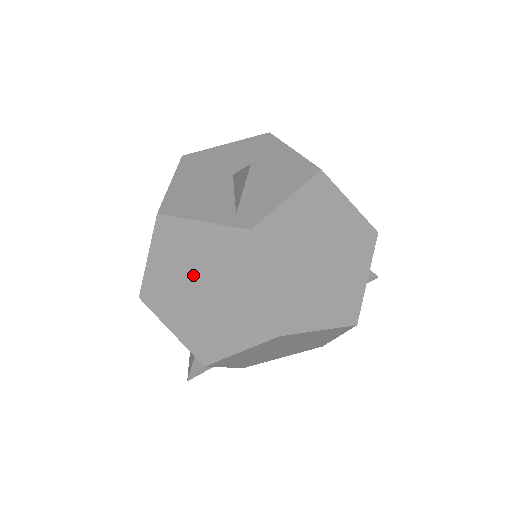
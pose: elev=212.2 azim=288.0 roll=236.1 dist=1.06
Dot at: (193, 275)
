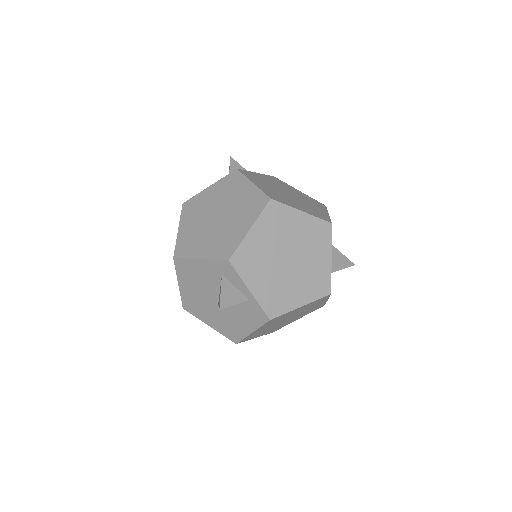
Dot at: (209, 214)
